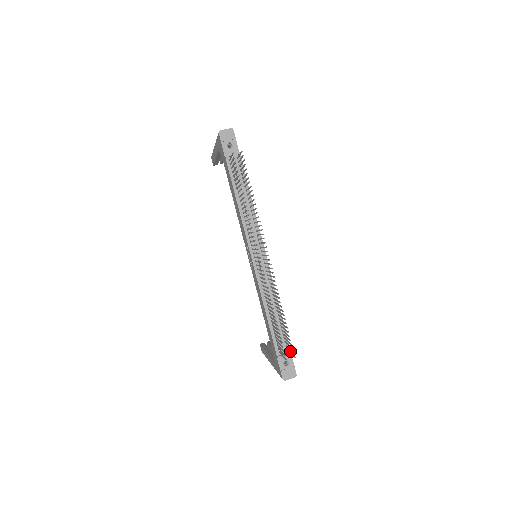
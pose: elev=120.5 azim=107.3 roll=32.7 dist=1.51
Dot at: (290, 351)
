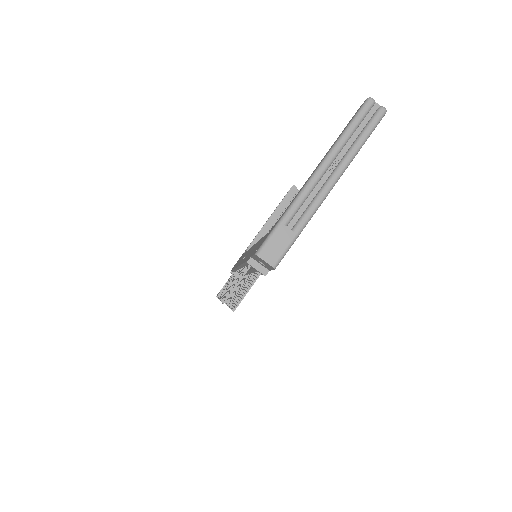
Dot at: occluded
